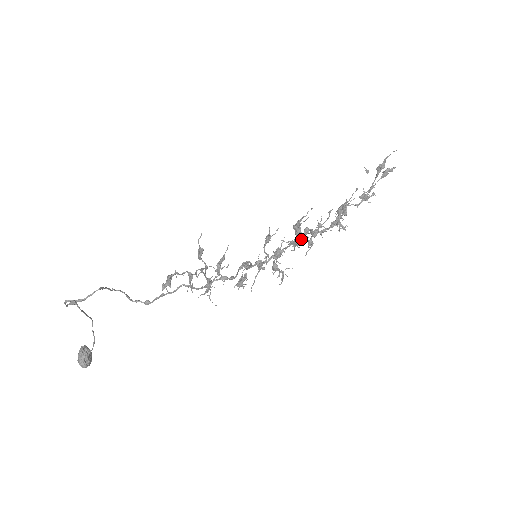
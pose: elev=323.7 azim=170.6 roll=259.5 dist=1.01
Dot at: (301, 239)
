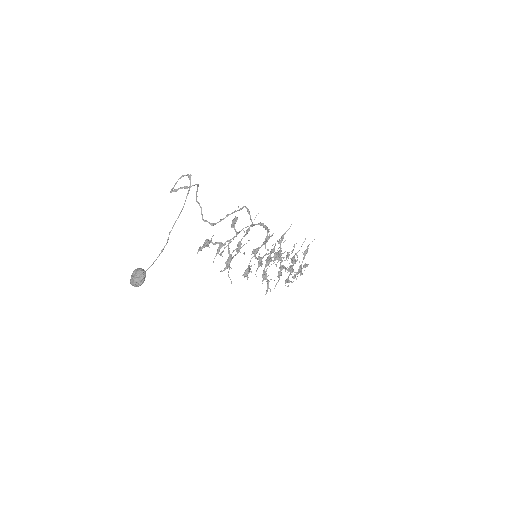
Dot at: (280, 258)
